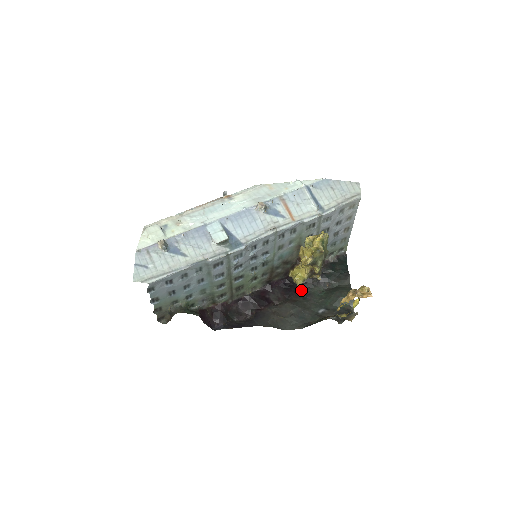
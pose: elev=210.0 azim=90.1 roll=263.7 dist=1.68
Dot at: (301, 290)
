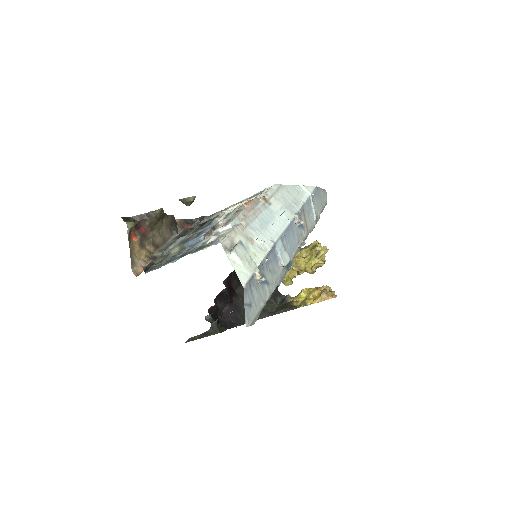
Dot at: occluded
